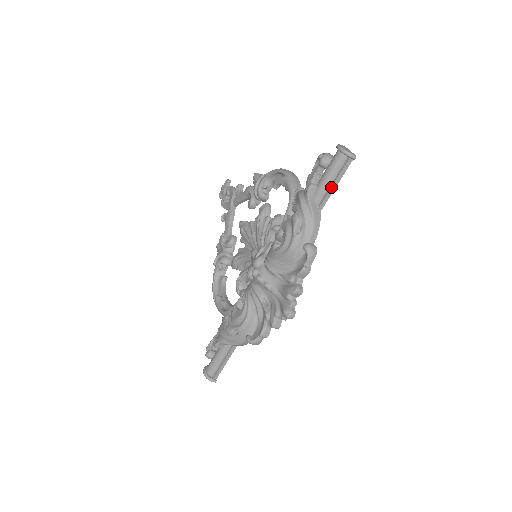
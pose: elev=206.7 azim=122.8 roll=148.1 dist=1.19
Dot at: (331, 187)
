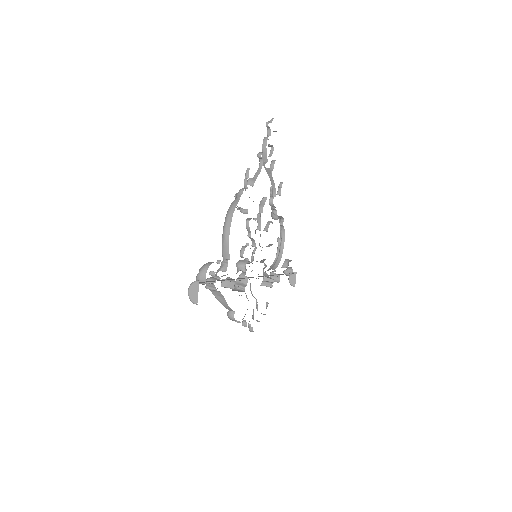
Dot at: occluded
